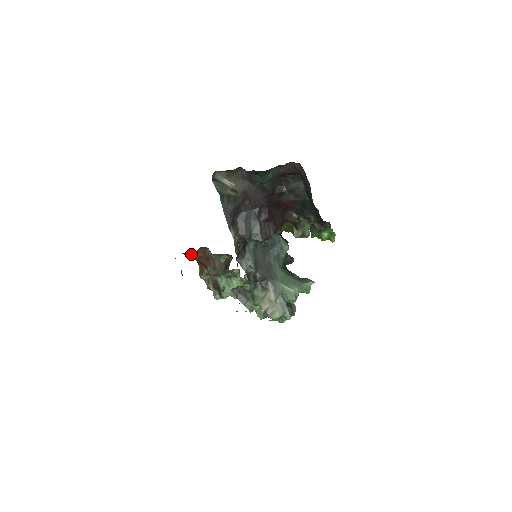
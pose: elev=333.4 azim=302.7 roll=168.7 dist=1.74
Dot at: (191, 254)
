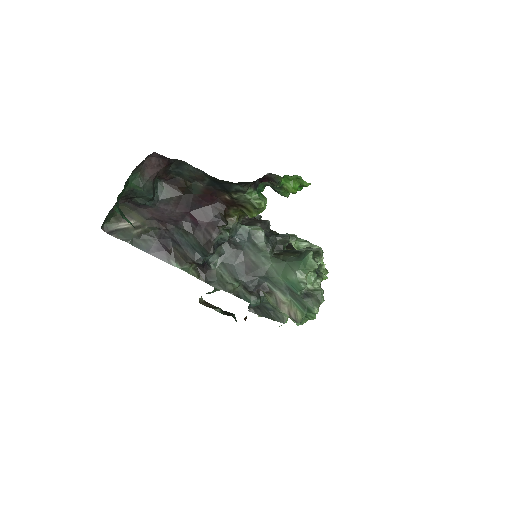
Dot at: (217, 289)
